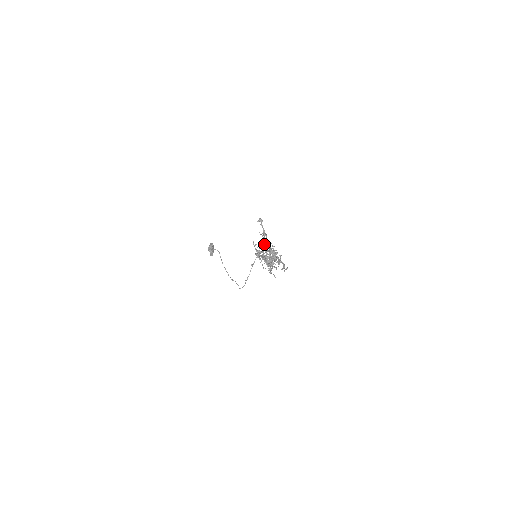
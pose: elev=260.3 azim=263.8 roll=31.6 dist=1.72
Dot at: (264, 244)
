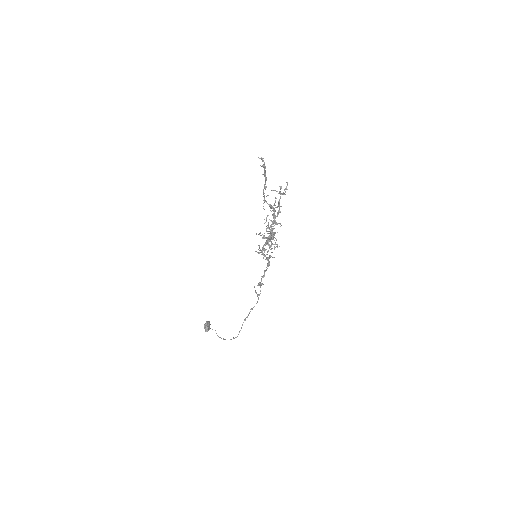
Dot at: (264, 196)
